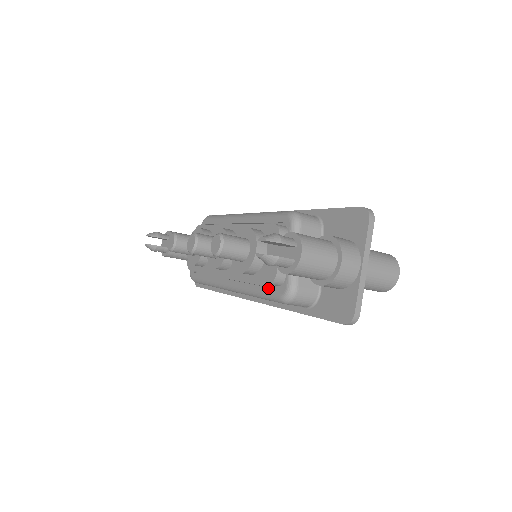
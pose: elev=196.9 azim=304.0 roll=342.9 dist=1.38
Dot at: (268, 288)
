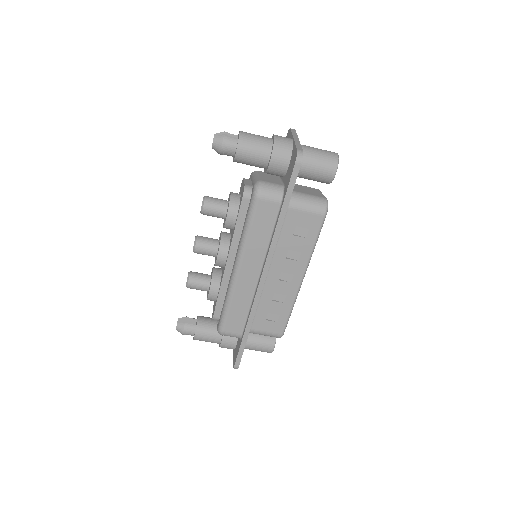
Dot at: (247, 209)
